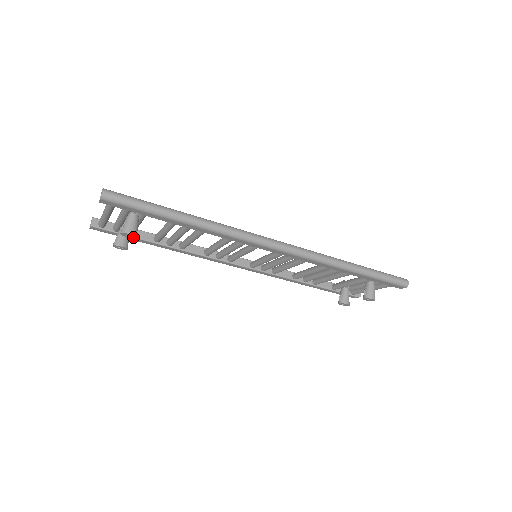
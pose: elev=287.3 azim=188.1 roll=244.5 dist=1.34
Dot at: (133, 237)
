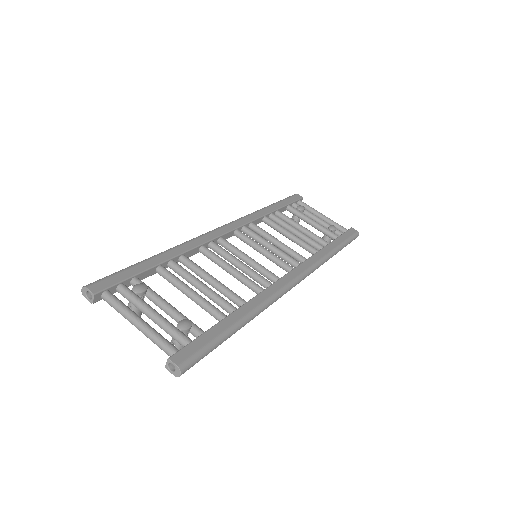
Dot at: occluded
